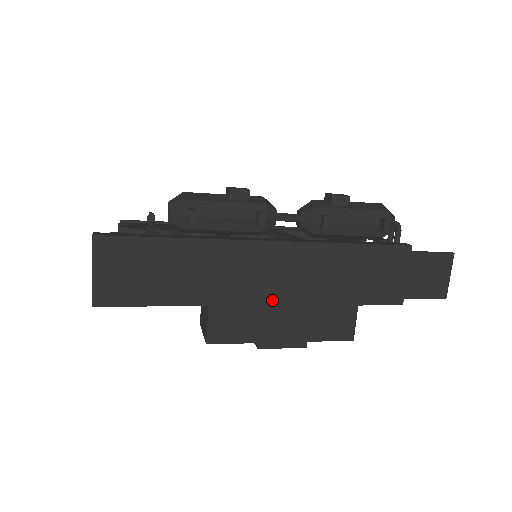
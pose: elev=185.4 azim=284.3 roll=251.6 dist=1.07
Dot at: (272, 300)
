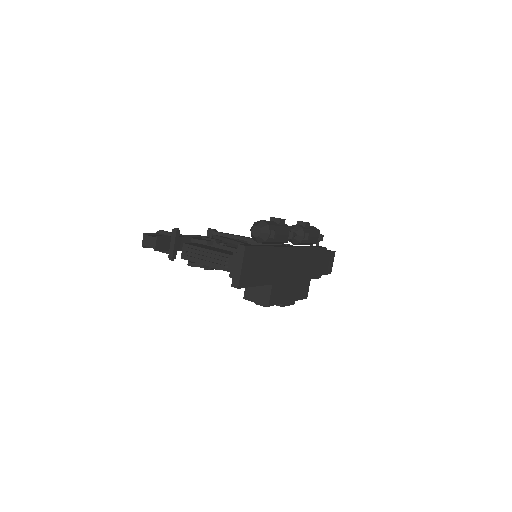
Dot at: (290, 279)
